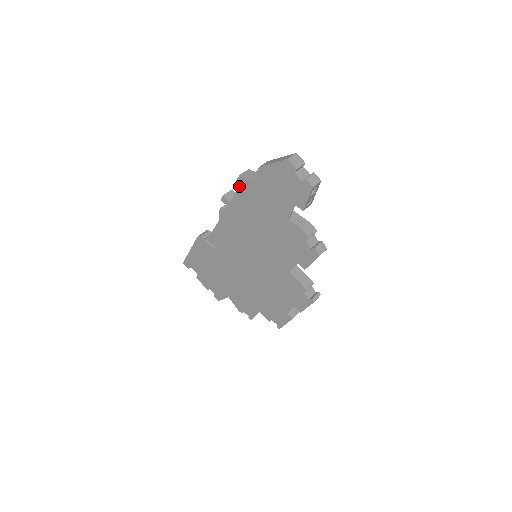
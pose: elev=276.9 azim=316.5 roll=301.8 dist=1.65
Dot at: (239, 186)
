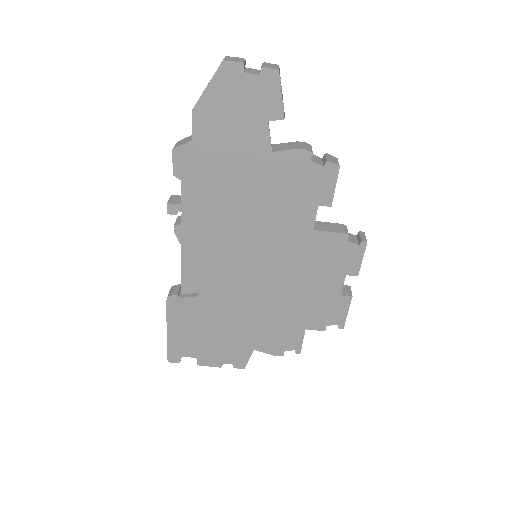
Dot at: (181, 167)
